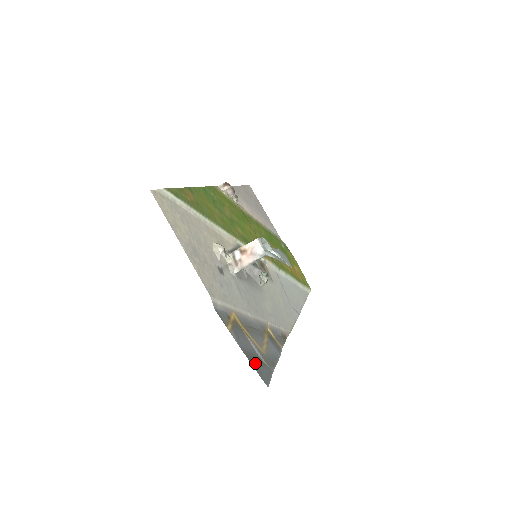
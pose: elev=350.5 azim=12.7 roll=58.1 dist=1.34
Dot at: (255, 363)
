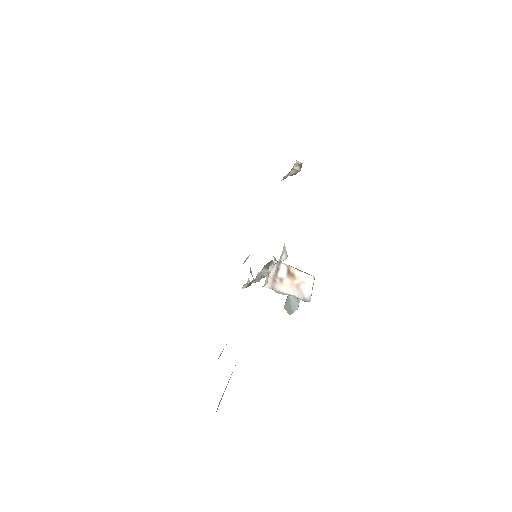
Dot at: occluded
